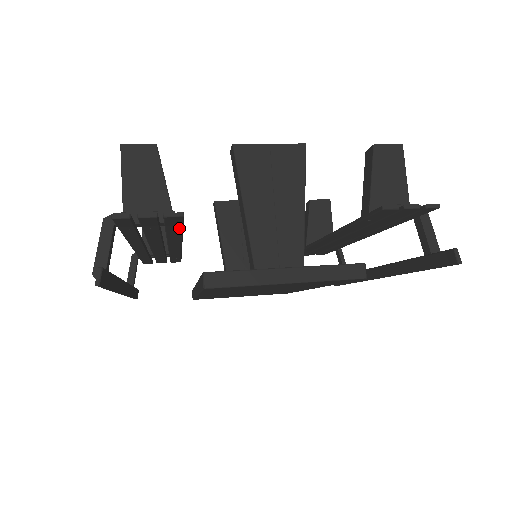
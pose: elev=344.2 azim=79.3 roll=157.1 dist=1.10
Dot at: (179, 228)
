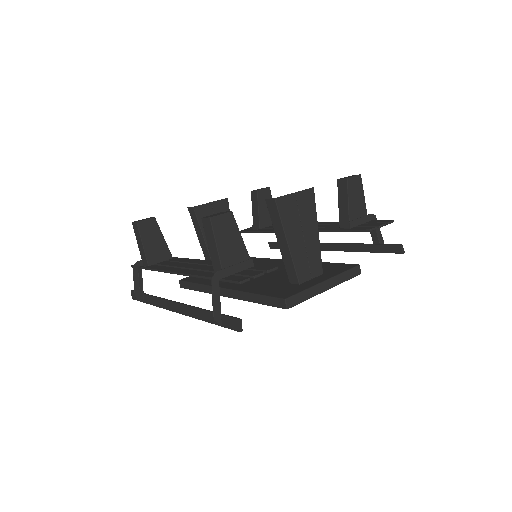
Dot at: occluded
